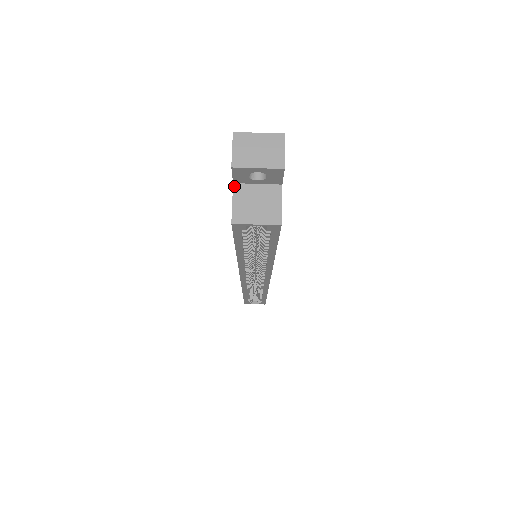
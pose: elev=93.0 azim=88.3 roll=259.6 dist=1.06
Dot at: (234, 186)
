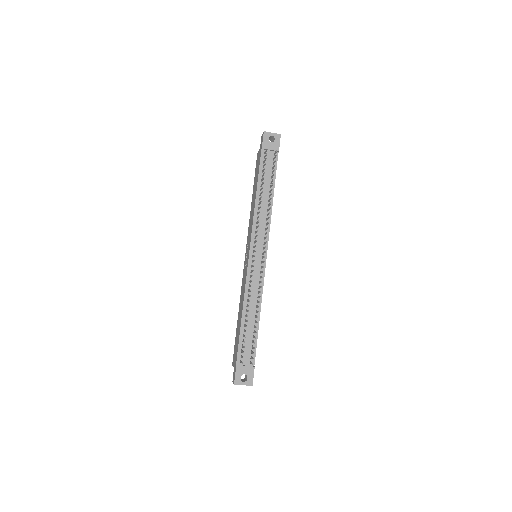
Dot at: (234, 368)
